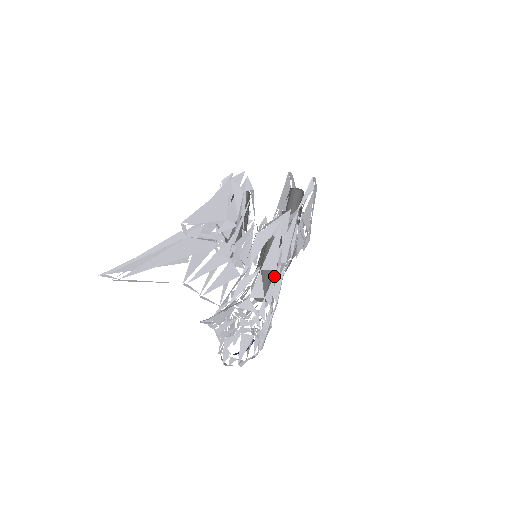
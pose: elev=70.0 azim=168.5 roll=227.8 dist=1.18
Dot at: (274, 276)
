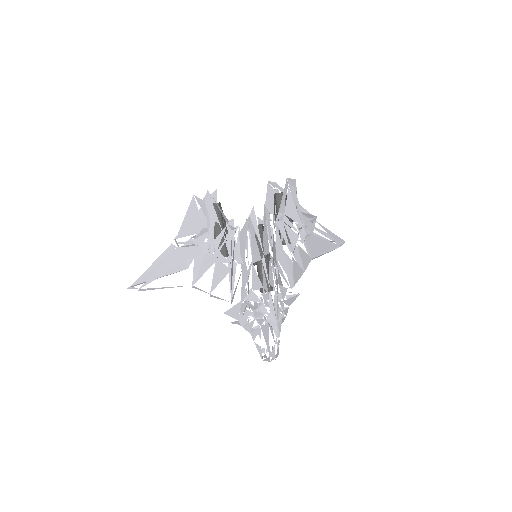
Dot at: (262, 266)
